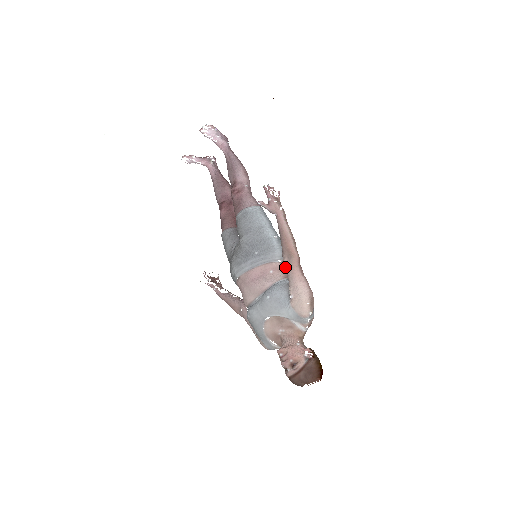
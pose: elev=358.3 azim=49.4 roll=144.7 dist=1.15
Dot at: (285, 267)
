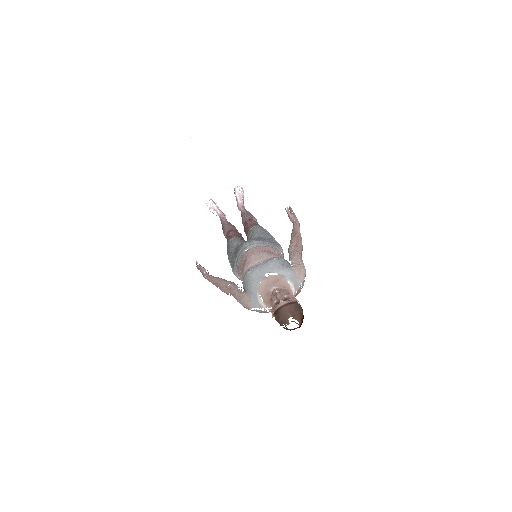
Dot at: (290, 251)
